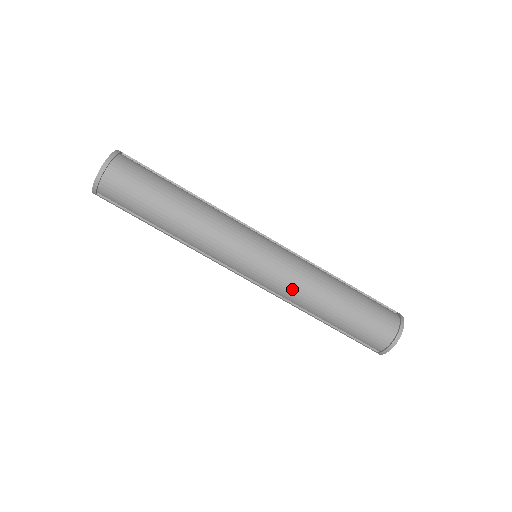
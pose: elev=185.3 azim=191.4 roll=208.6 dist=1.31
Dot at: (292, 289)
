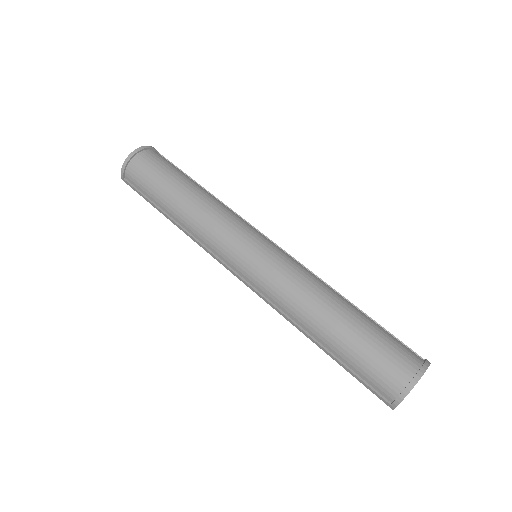
Dot at: (286, 292)
